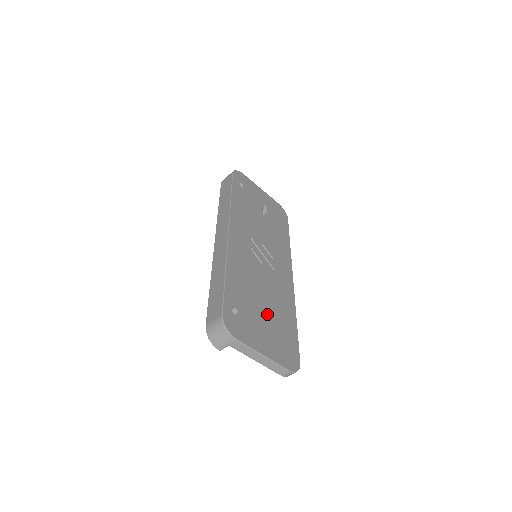
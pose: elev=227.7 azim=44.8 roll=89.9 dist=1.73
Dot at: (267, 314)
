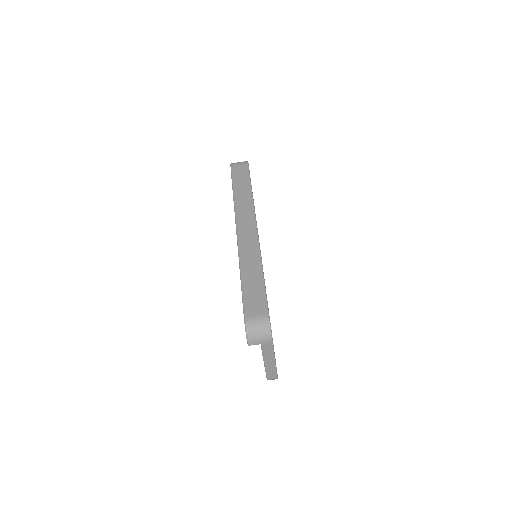
Dot at: occluded
